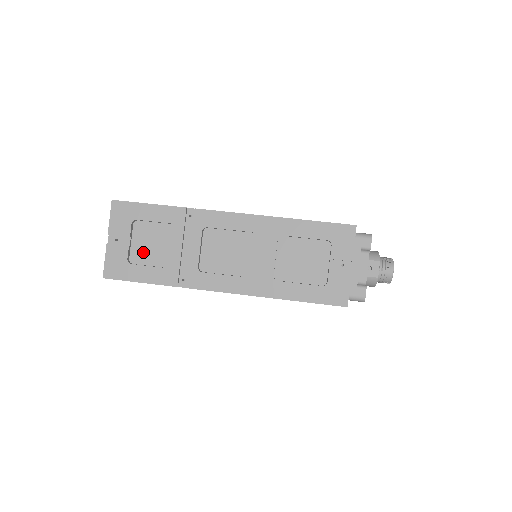
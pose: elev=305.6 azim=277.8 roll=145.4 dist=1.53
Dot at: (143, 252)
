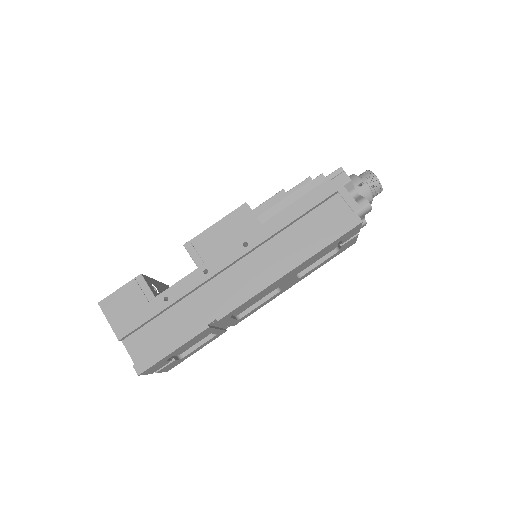
Dot at: (185, 349)
